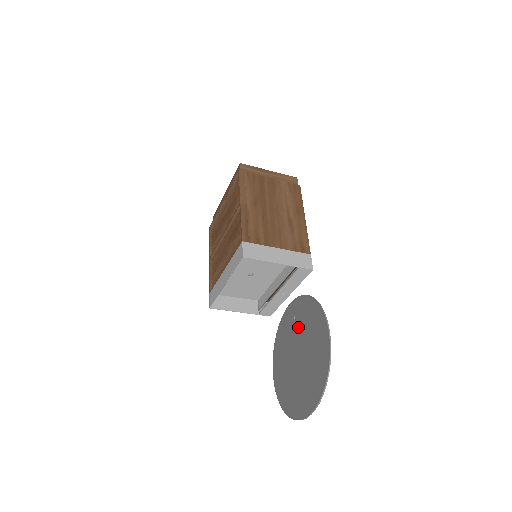
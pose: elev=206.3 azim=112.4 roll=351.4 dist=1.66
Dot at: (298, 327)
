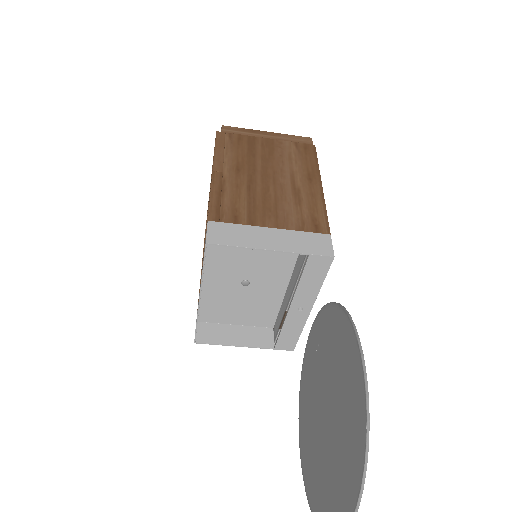
Dot at: (322, 360)
